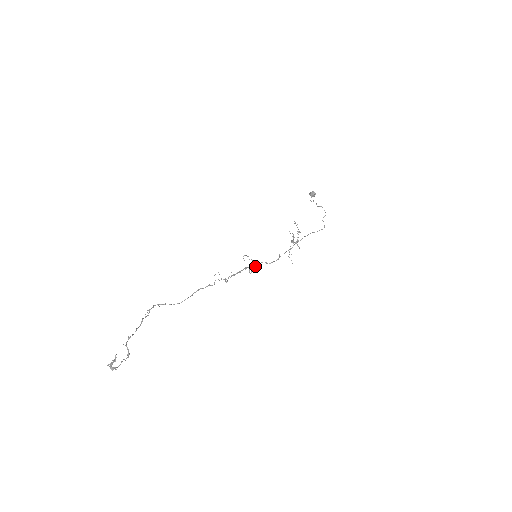
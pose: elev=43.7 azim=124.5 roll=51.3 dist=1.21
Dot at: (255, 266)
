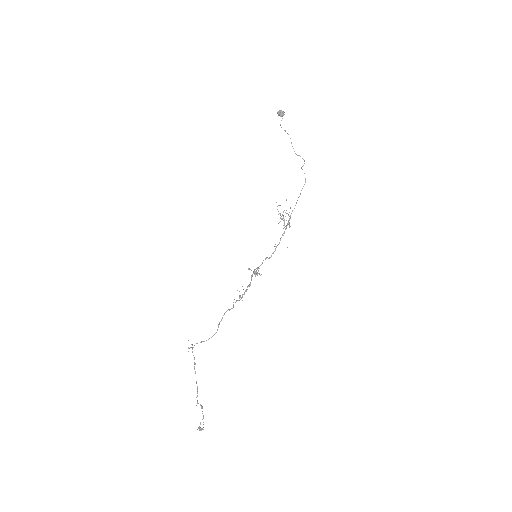
Dot at: occluded
